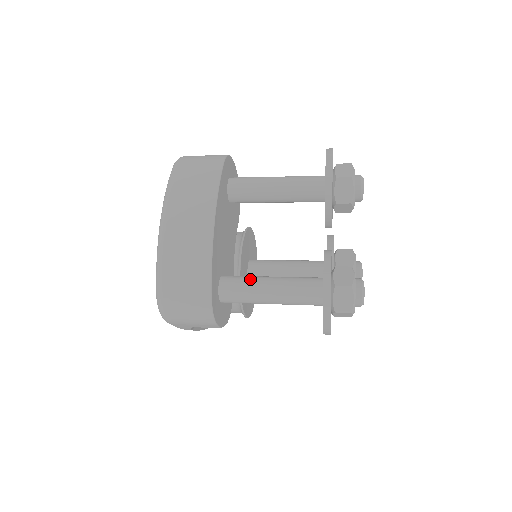
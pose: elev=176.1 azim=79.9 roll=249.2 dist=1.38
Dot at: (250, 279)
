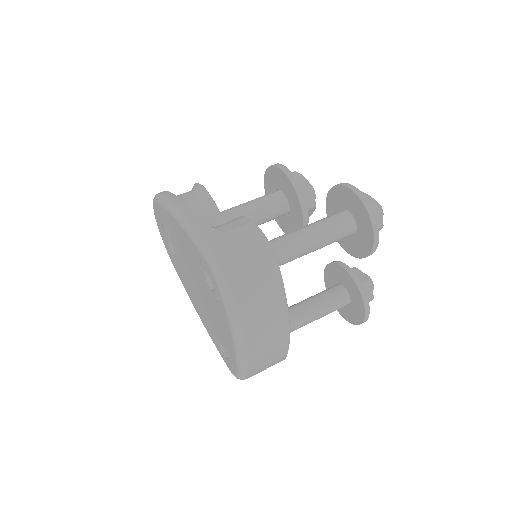
Dot at: (298, 320)
